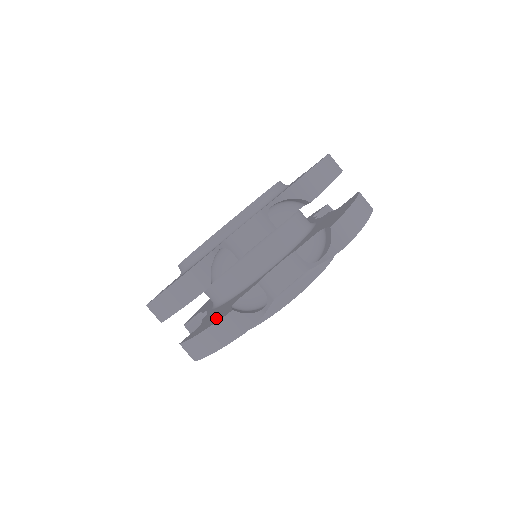
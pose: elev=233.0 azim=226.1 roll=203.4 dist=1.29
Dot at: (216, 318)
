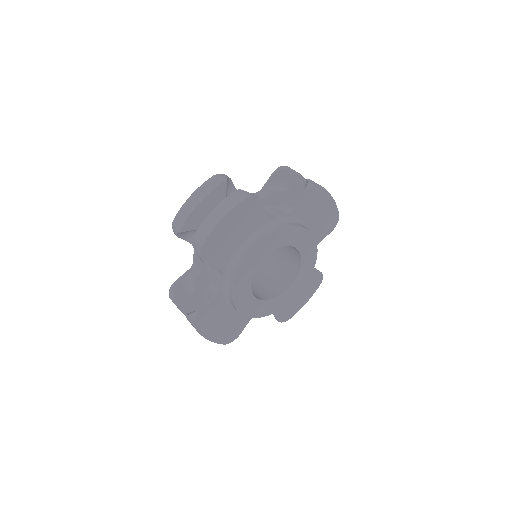
Dot at: occluded
